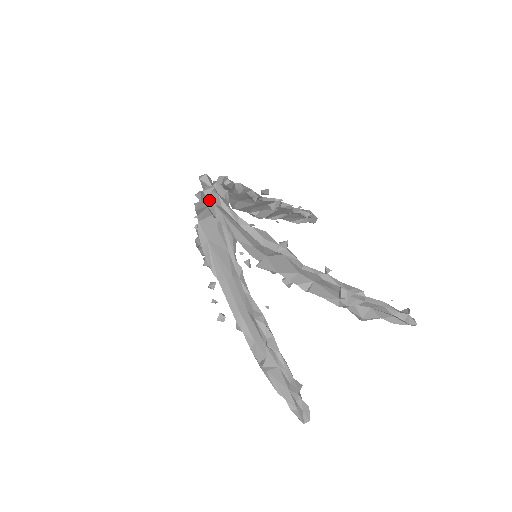
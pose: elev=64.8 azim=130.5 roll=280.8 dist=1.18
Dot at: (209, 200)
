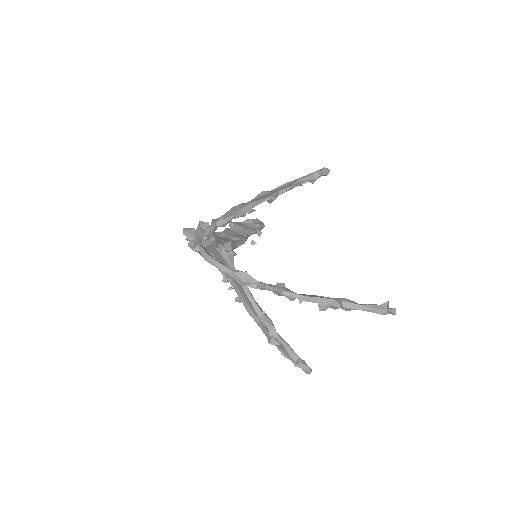
Dot at: occluded
